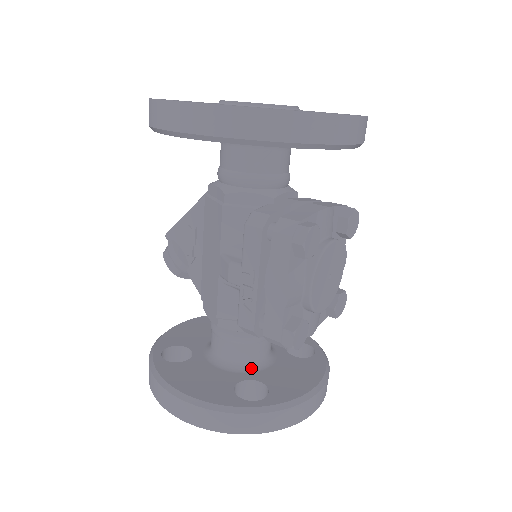
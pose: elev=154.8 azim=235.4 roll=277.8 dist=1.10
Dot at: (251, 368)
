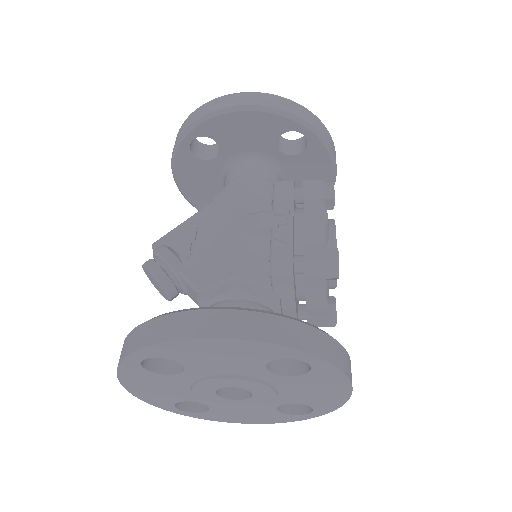
Dot at: occluded
